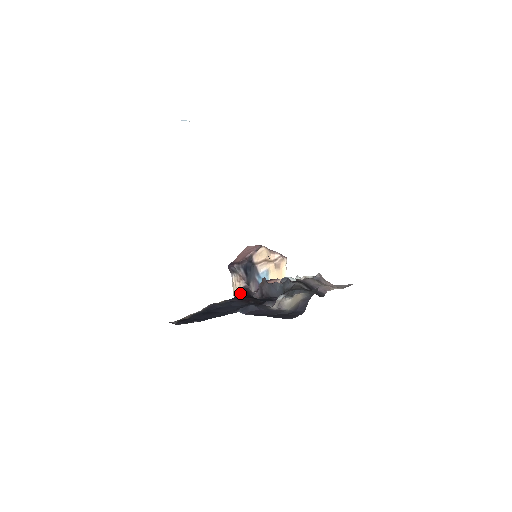
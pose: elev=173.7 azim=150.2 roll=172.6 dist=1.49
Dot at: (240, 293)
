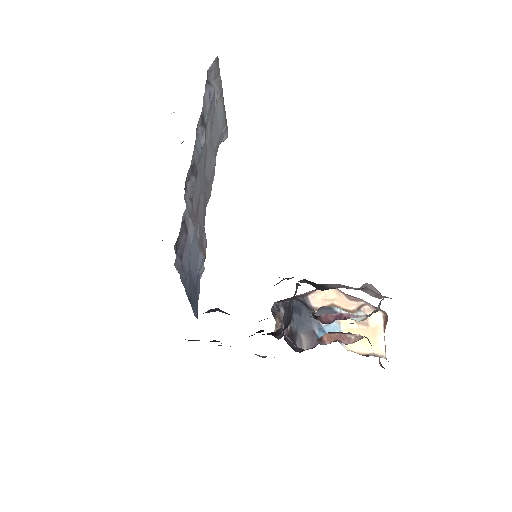
Dot at: (263, 334)
